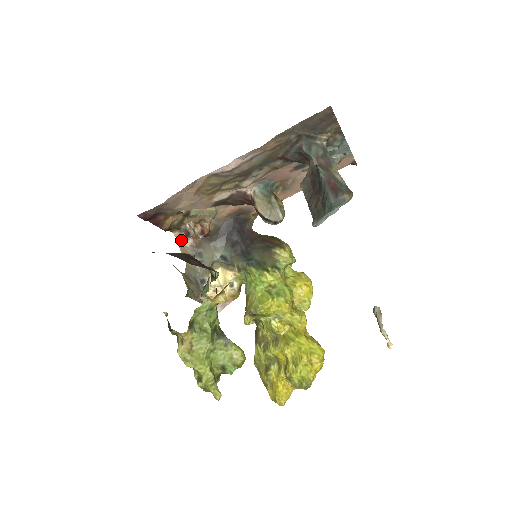
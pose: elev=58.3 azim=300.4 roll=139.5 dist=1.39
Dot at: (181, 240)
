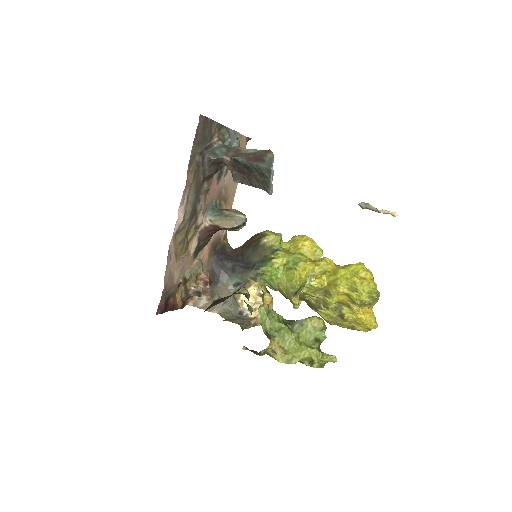
Dot at: (198, 304)
